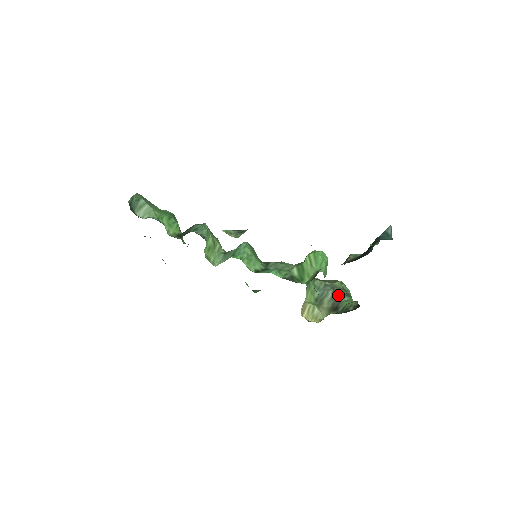
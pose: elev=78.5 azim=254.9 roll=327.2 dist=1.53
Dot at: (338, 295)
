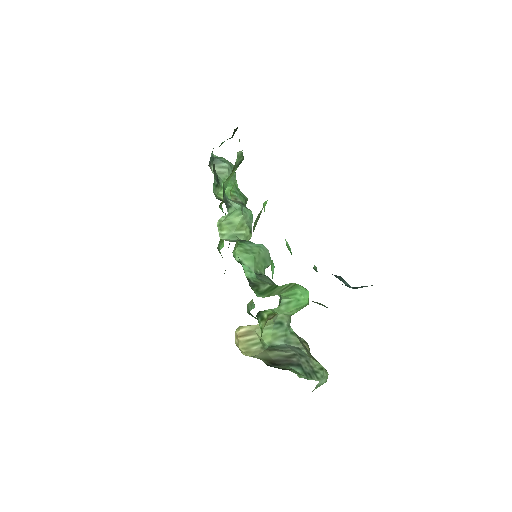
Dot at: (295, 360)
